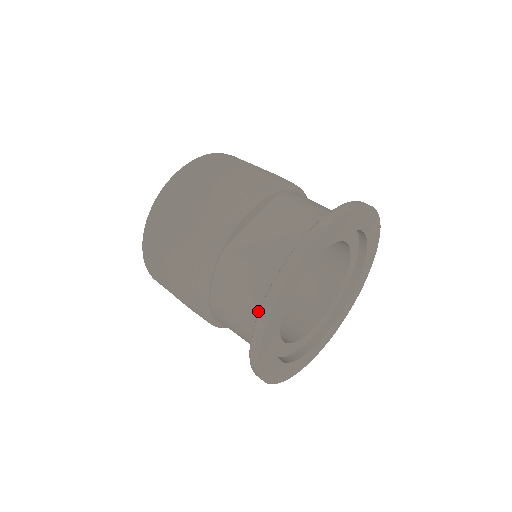
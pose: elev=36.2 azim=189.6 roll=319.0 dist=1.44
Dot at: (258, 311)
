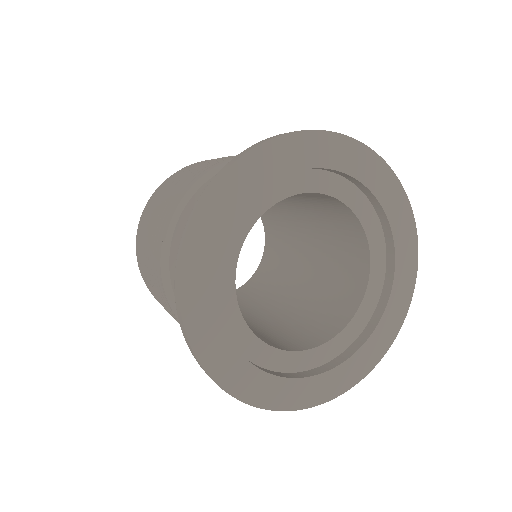
Dot at: occluded
